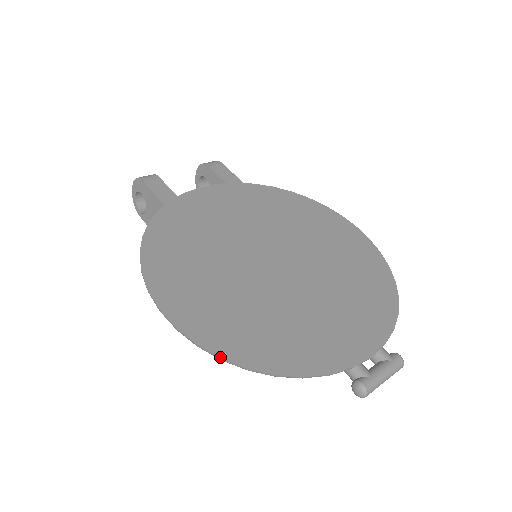
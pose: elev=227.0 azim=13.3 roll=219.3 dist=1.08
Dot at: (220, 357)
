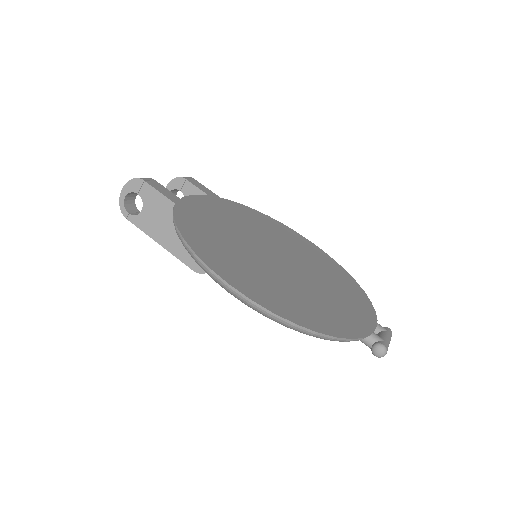
Dot at: (294, 323)
